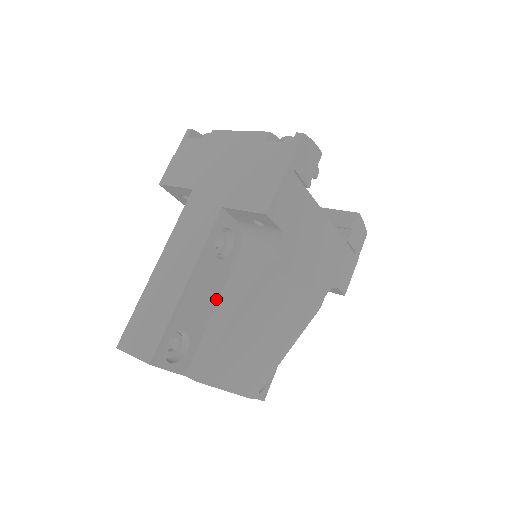
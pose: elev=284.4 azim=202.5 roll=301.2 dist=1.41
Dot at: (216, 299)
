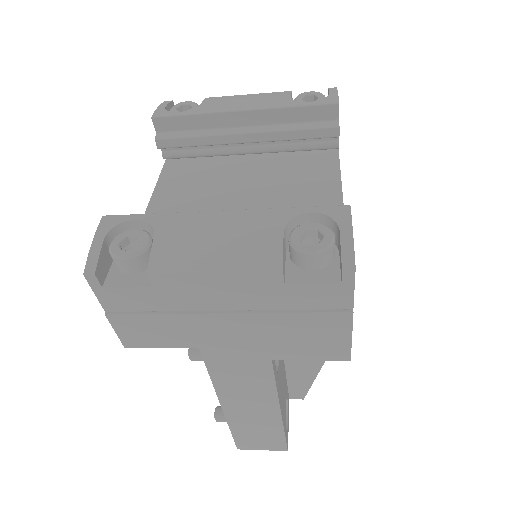
Dot at: (283, 360)
